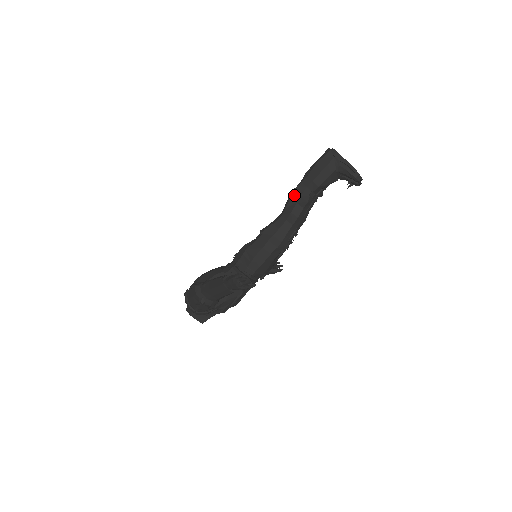
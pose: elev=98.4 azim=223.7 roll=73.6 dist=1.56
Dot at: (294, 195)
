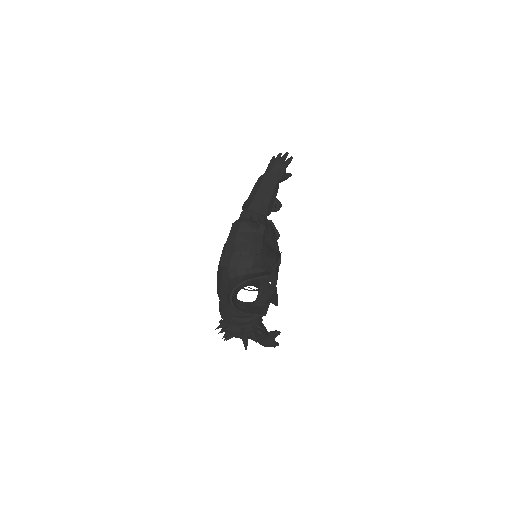
Dot at: occluded
